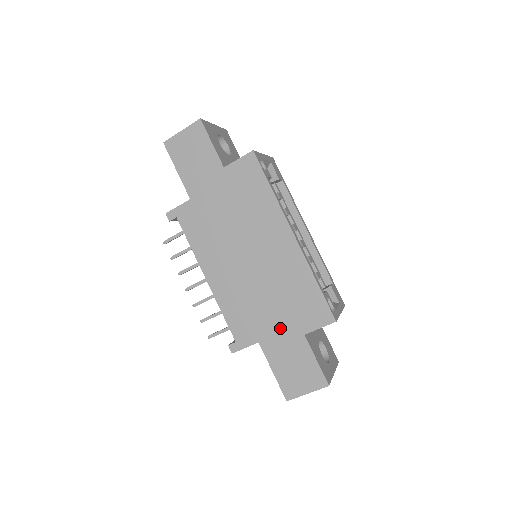
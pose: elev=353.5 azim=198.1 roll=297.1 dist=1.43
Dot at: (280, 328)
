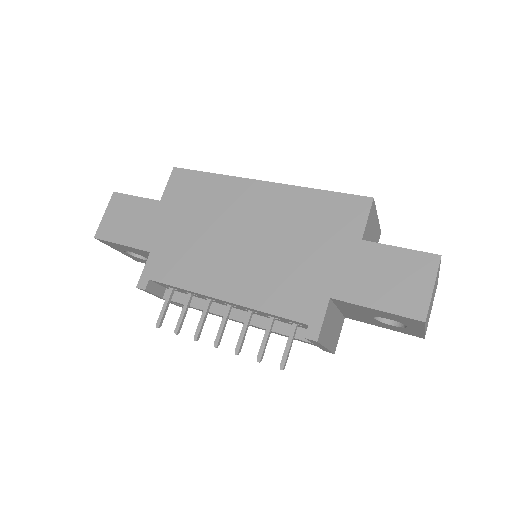
Dot at: (334, 261)
